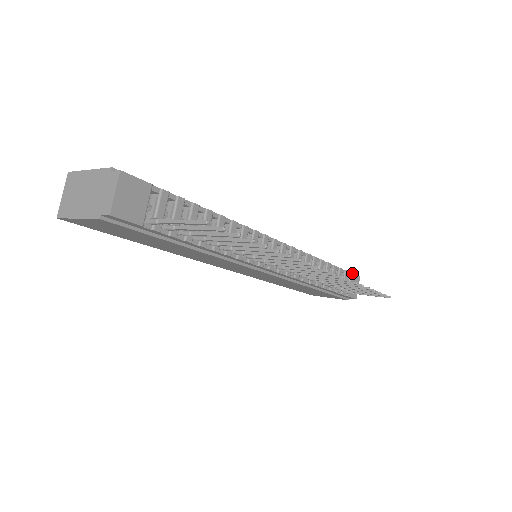
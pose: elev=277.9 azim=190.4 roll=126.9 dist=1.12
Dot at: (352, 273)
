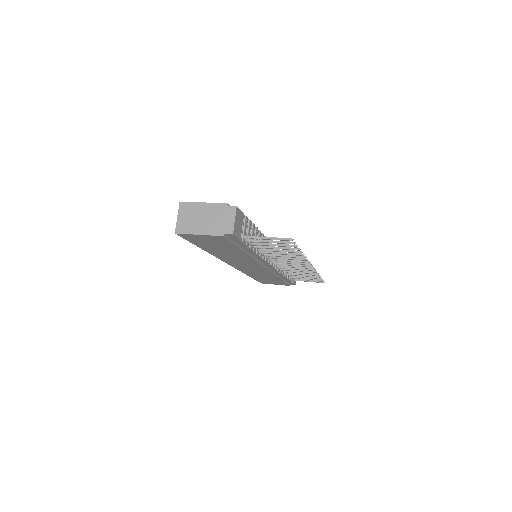
Dot at: occluded
